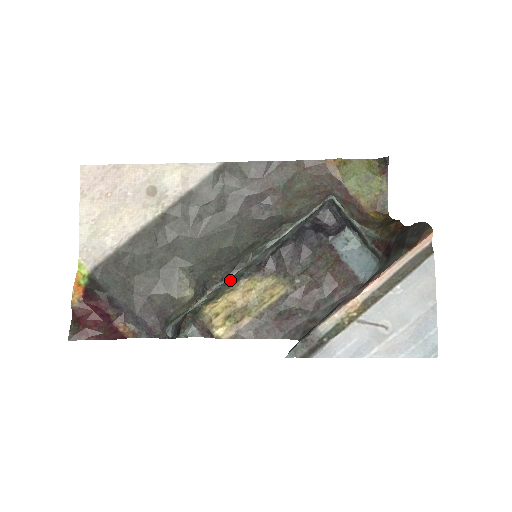
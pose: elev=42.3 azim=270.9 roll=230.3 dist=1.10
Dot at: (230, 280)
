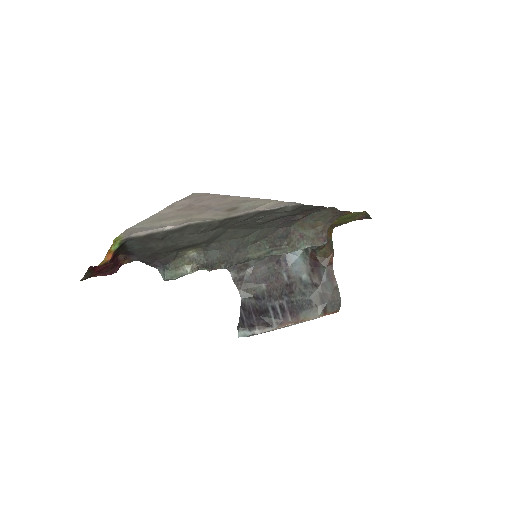
Dot at: occluded
